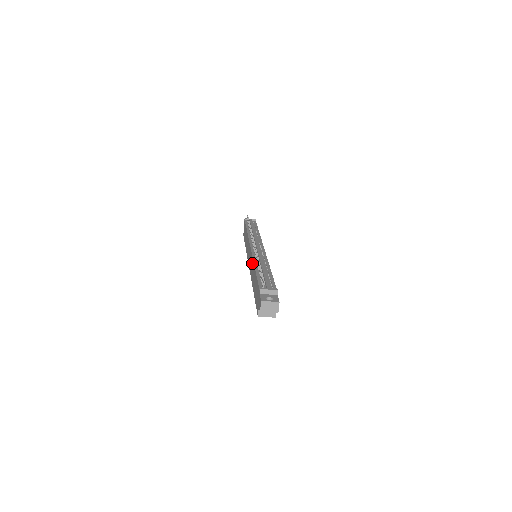
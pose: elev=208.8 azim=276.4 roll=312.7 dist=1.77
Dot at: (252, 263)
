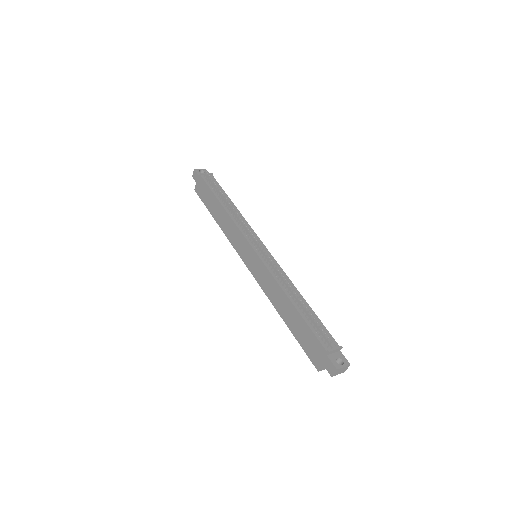
Dot at: (272, 282)
